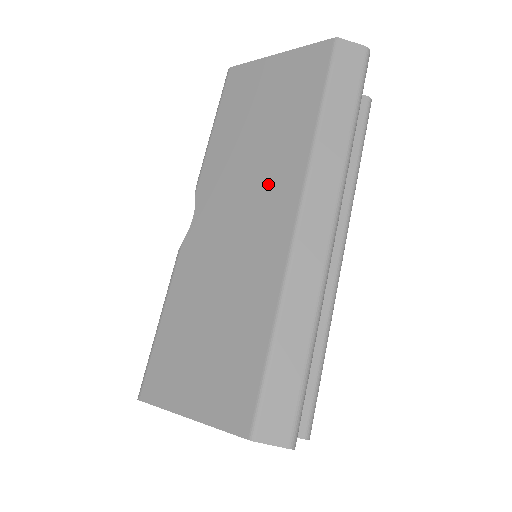
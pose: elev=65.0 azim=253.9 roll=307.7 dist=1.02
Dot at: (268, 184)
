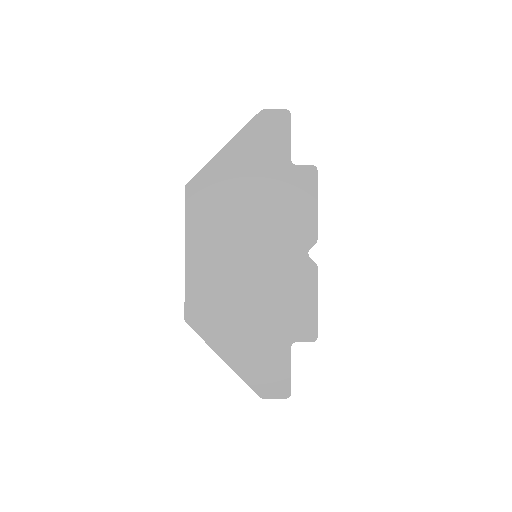
Dot at: occluded
